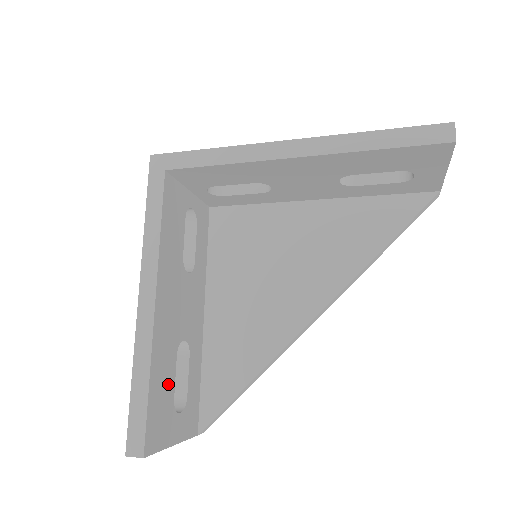
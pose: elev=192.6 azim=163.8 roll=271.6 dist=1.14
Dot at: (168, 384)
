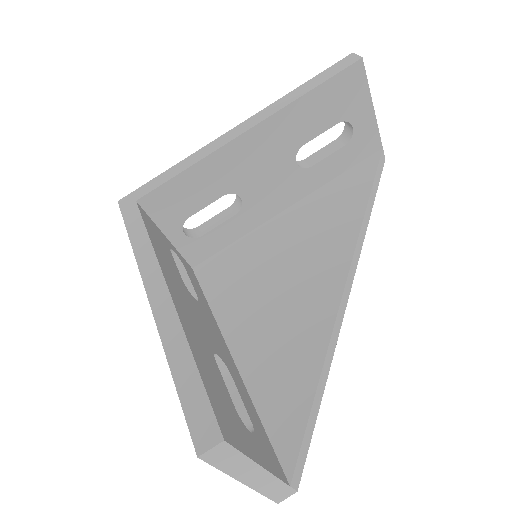
Dot at: (219, 383)
